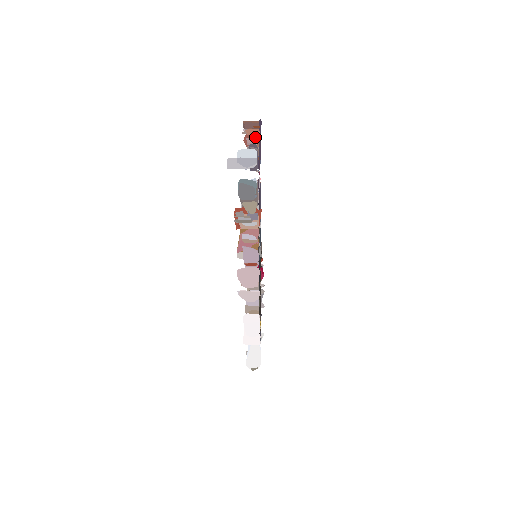
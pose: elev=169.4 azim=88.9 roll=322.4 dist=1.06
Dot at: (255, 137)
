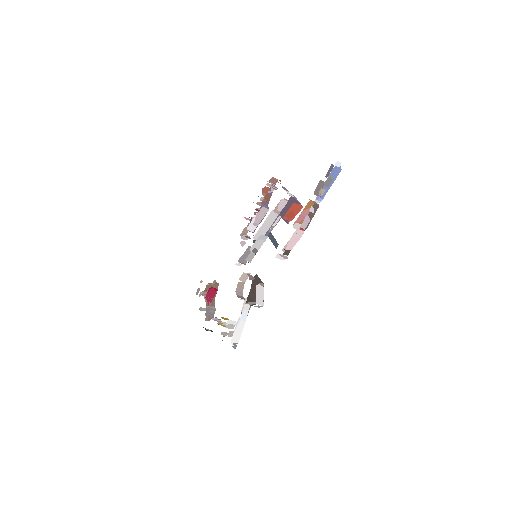
Dot at: (275, 186)
